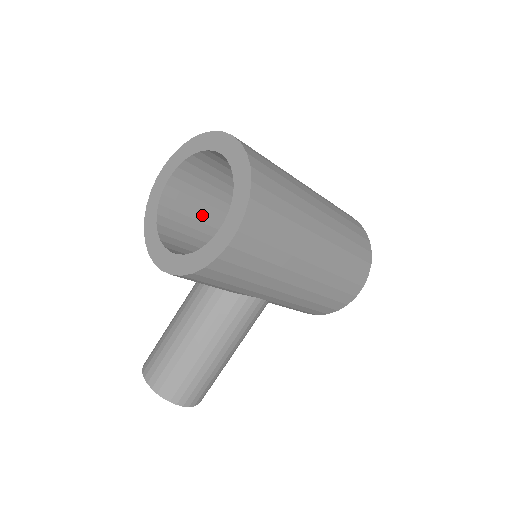
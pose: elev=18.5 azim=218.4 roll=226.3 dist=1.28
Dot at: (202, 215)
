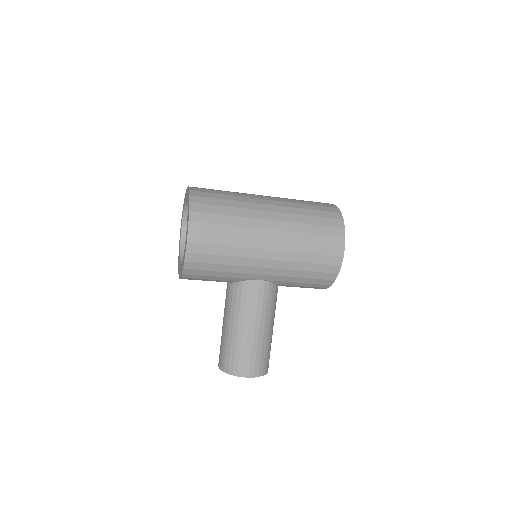
Dot at: occluded
